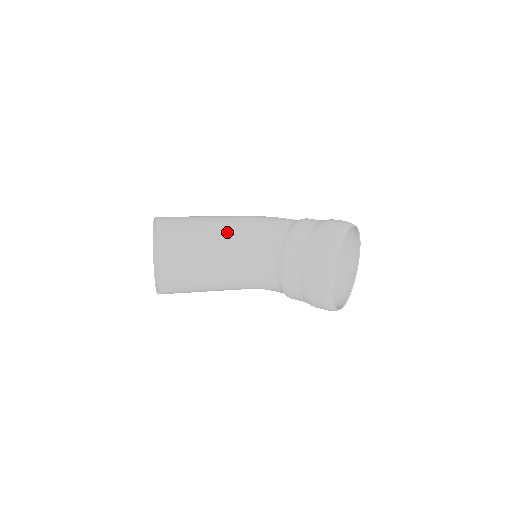
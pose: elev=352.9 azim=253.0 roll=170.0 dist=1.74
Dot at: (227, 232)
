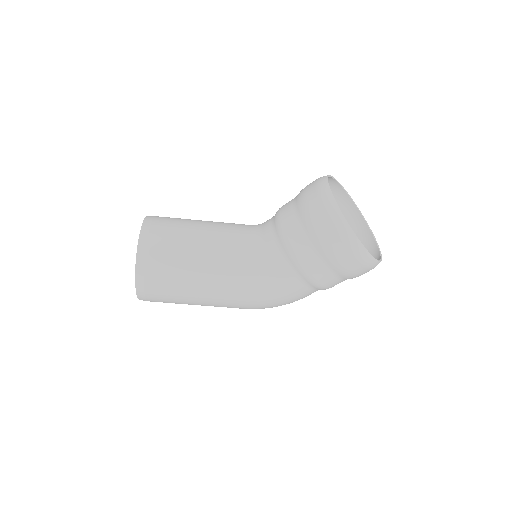
Dot at: occluded
